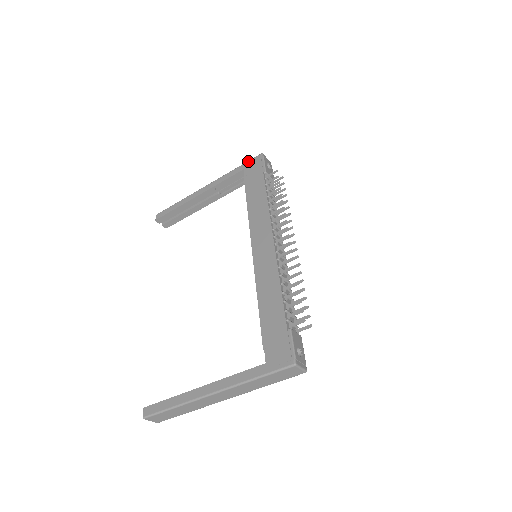
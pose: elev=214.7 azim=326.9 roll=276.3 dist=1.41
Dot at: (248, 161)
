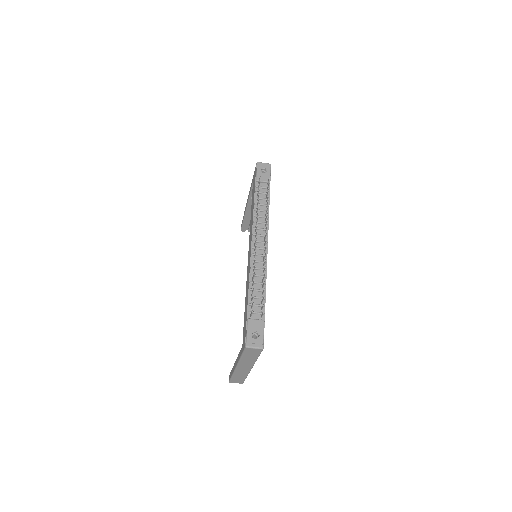
Dot at: (254, 171)
